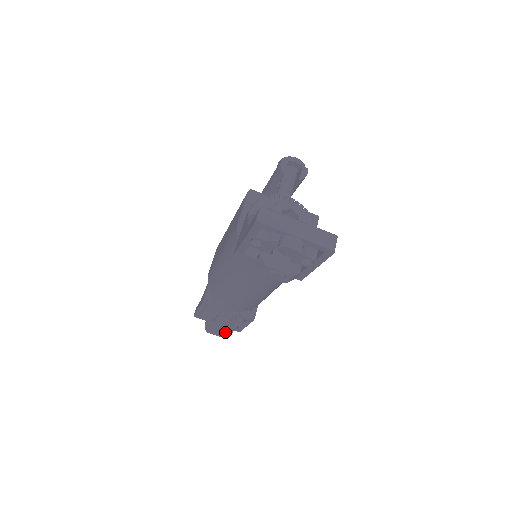
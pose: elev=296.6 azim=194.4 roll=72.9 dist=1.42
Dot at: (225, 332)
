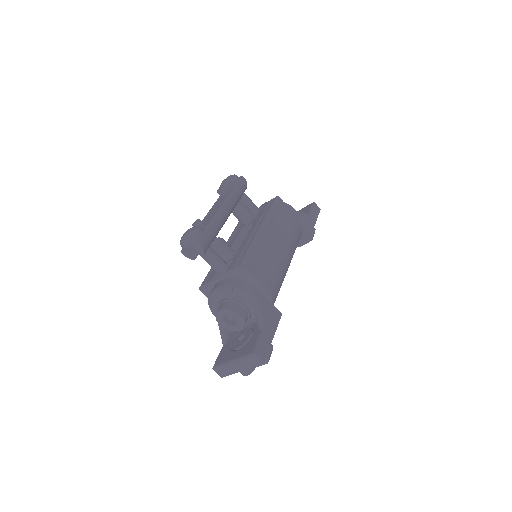
Dot at: (309, 241)
